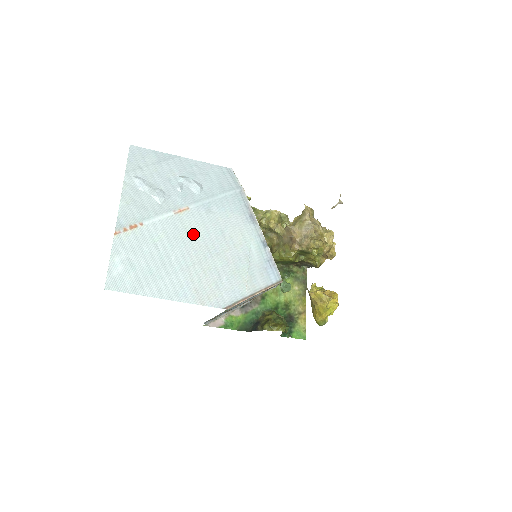
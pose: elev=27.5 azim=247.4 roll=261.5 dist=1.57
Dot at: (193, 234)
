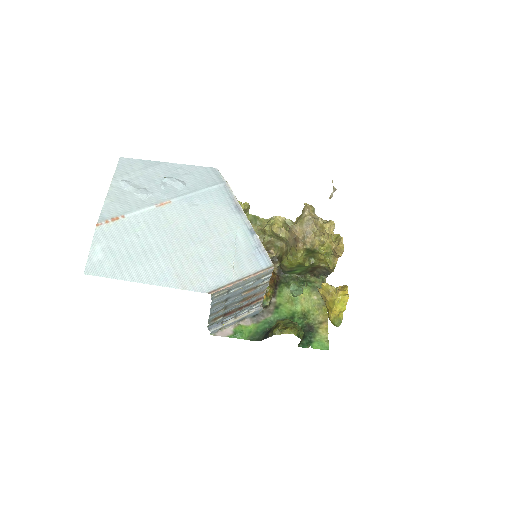
Dot at: (175, 224)
